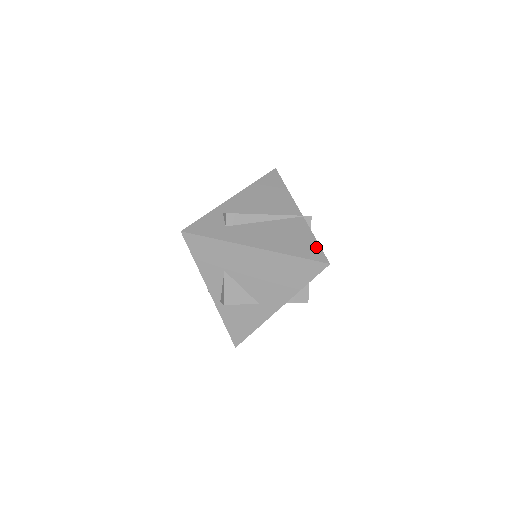
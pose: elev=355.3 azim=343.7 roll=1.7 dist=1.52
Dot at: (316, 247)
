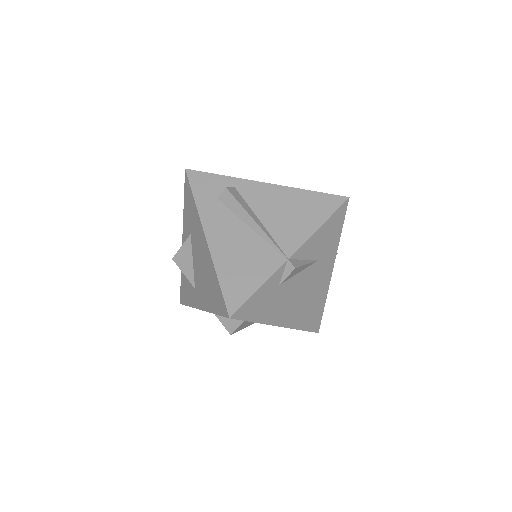
Dot at: (246, 293)
